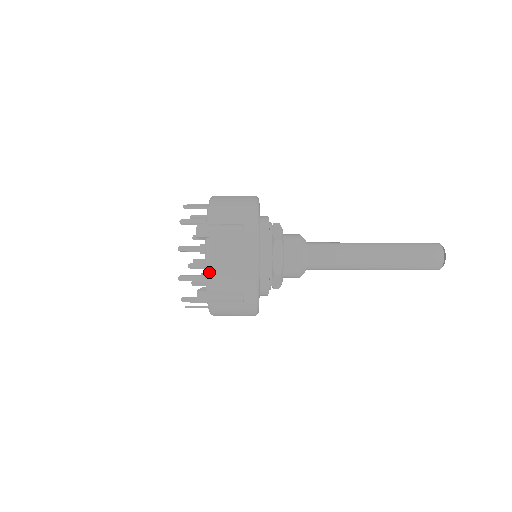
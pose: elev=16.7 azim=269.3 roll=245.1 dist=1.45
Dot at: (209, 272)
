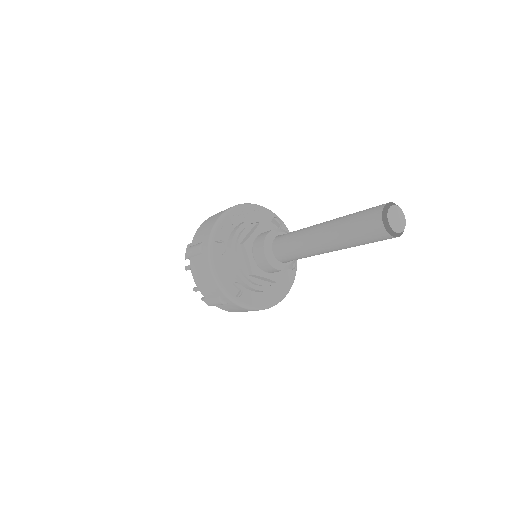
Dot at: (196, 285)
